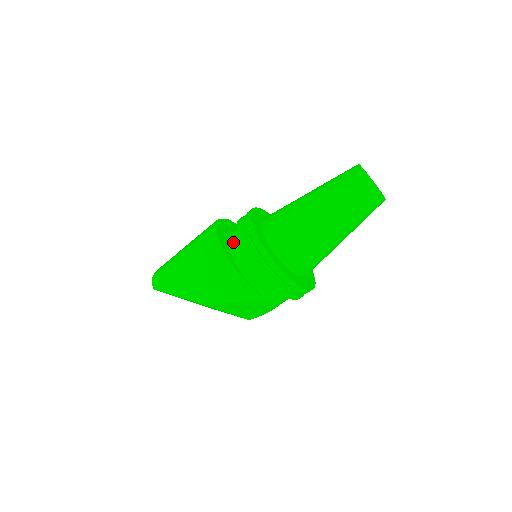
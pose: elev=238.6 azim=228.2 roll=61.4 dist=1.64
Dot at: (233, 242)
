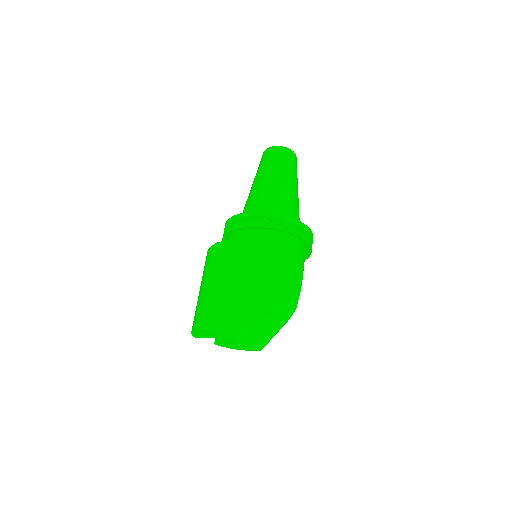
Dot at: occluded
